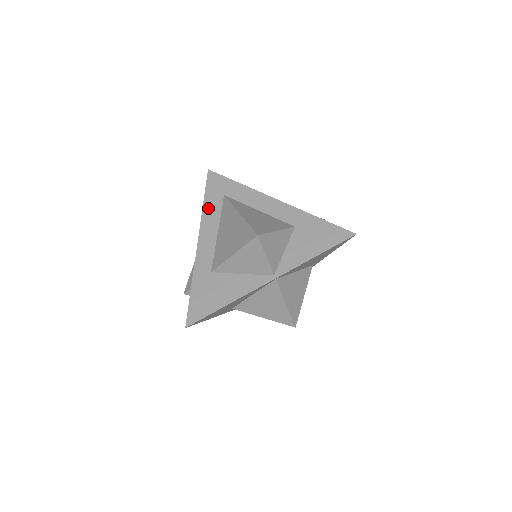
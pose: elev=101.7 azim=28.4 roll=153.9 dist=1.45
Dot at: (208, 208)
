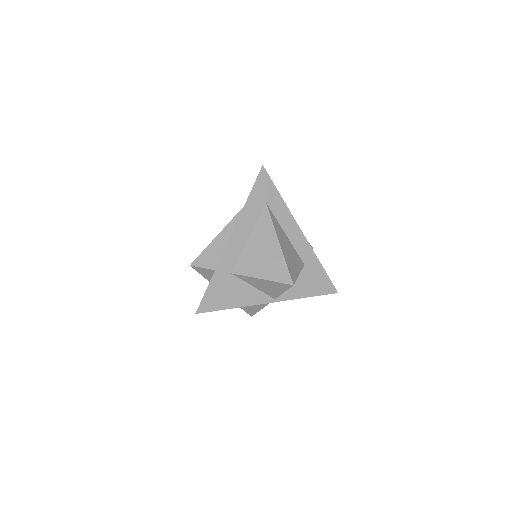
Dot at: (249, 208)
